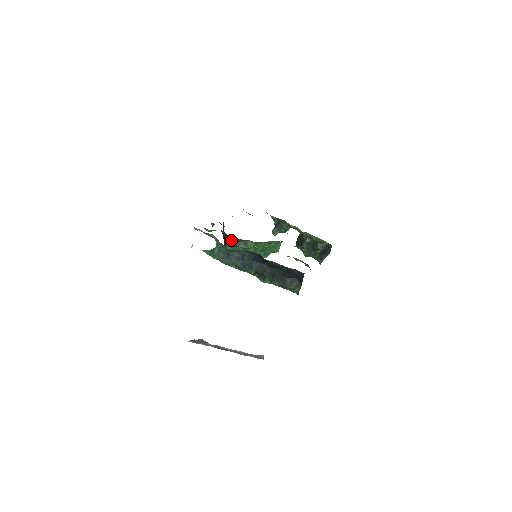
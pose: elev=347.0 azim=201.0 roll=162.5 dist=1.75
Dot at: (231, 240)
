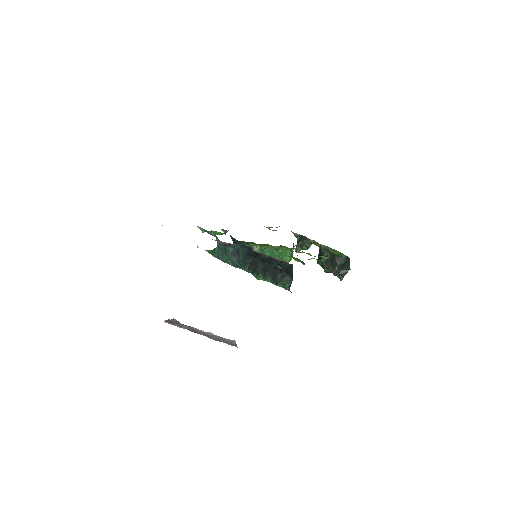
Dot at: occluded
